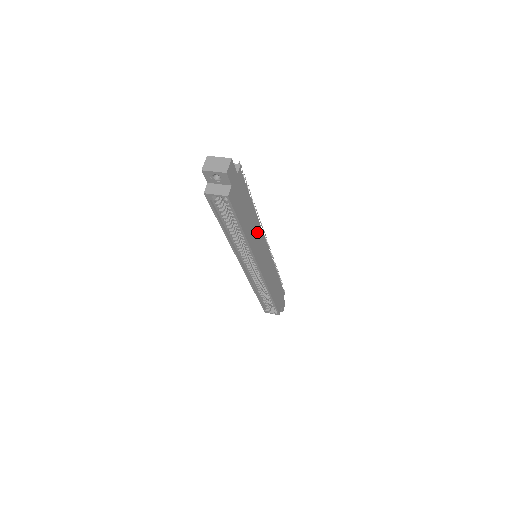
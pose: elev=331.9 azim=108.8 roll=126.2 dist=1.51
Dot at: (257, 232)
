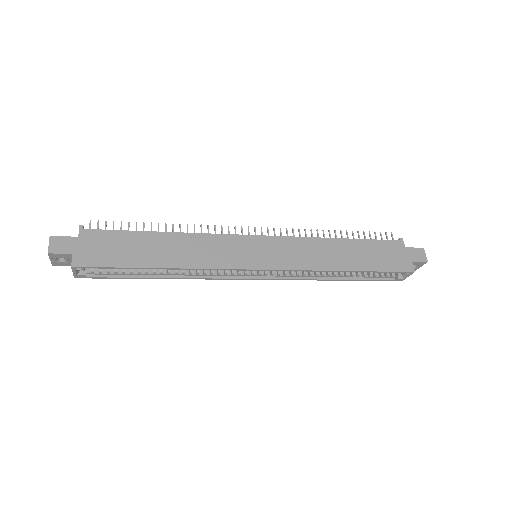
Dot at: (201, 244)
